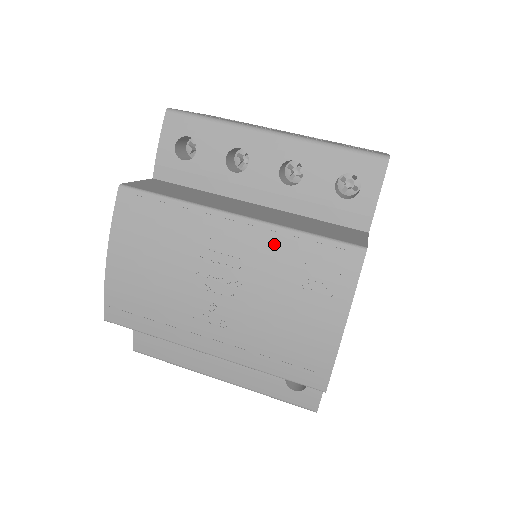
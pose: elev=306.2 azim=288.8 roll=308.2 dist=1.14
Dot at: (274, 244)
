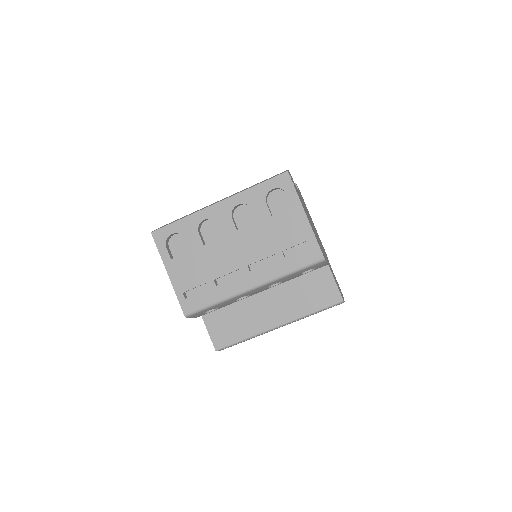
Dot at: occluded
